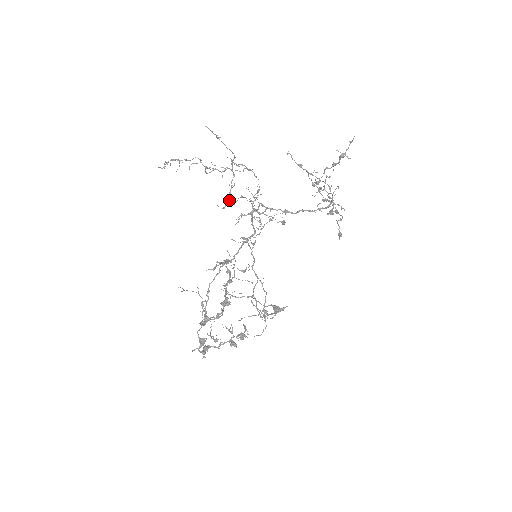
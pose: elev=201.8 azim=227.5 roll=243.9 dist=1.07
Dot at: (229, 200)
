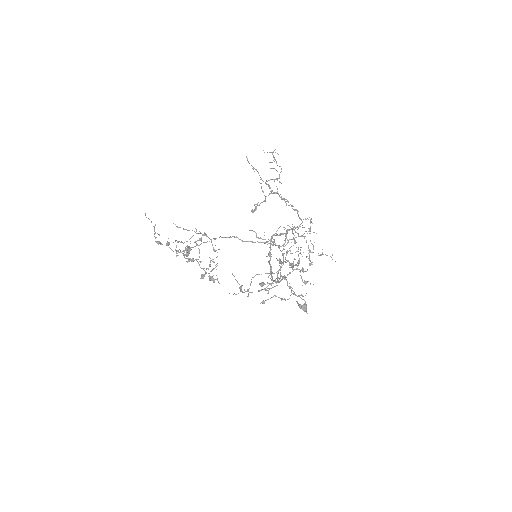
Dot at: (253, 210)
